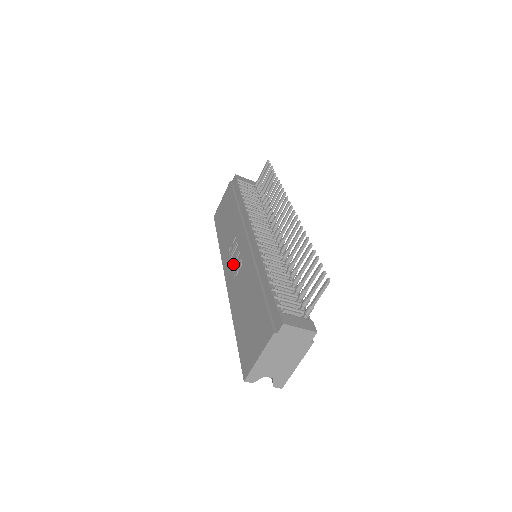
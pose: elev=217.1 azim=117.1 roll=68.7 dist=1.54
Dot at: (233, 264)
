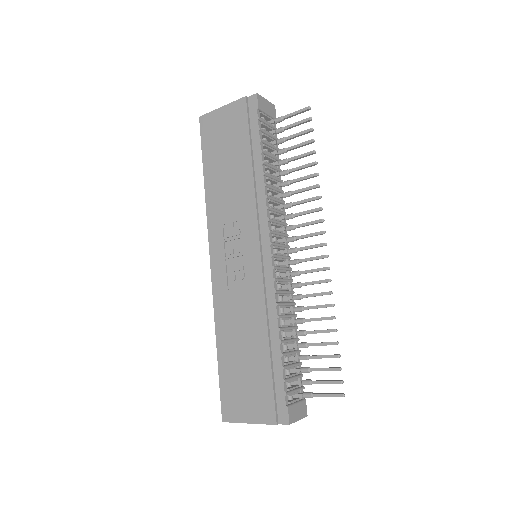
Dot at: (228, 258)
